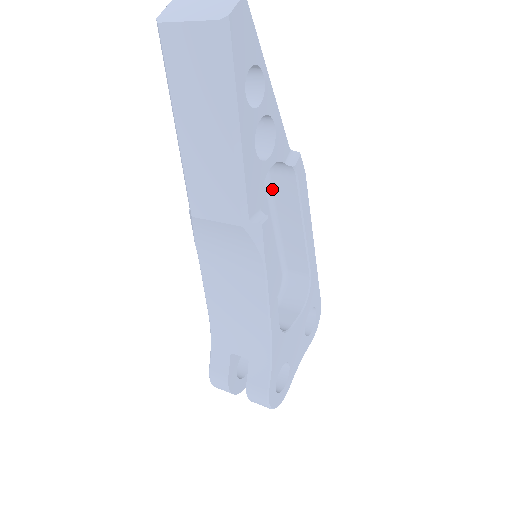
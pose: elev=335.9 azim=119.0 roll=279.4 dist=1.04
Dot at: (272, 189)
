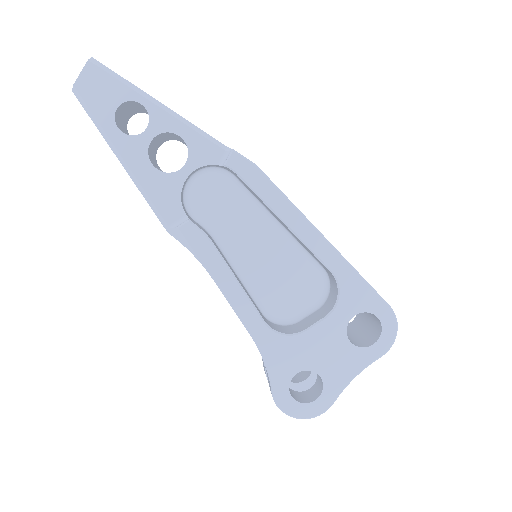
Dot at: (247, 189)
